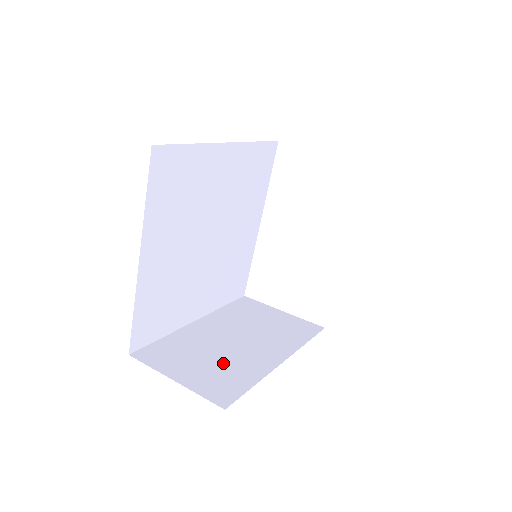
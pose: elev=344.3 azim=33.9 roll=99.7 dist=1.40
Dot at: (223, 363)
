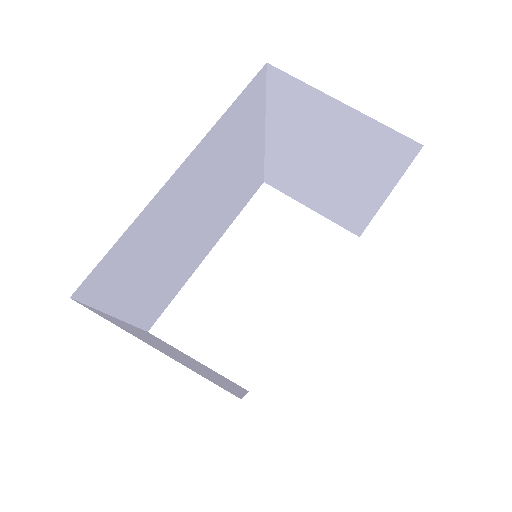
Dot at: (190, 364)
